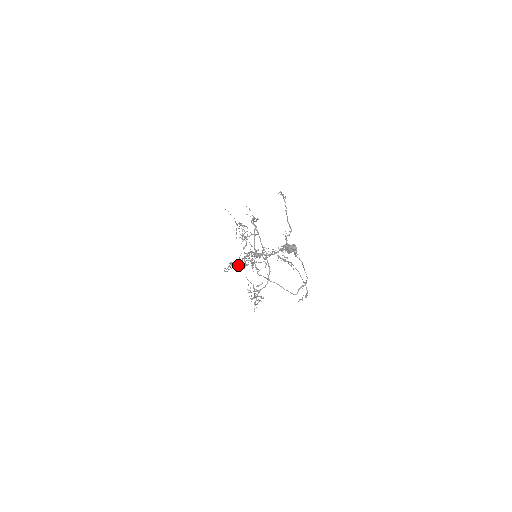
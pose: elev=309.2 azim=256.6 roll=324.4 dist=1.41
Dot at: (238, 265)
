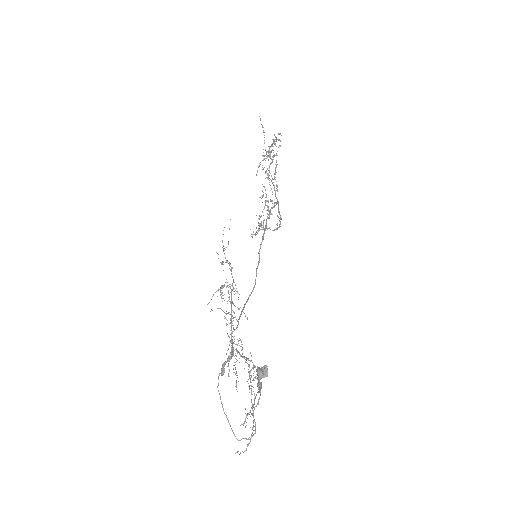
Dot at: occluded
